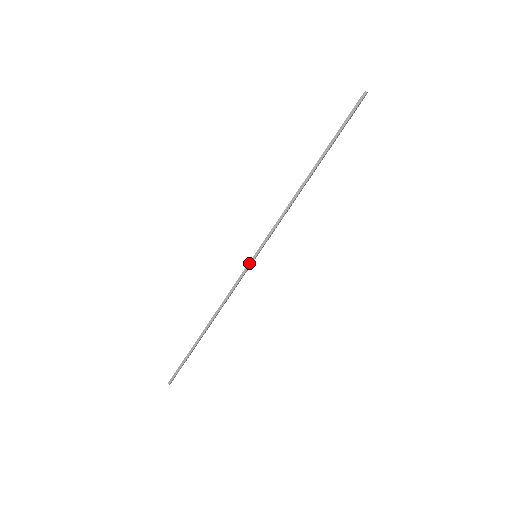
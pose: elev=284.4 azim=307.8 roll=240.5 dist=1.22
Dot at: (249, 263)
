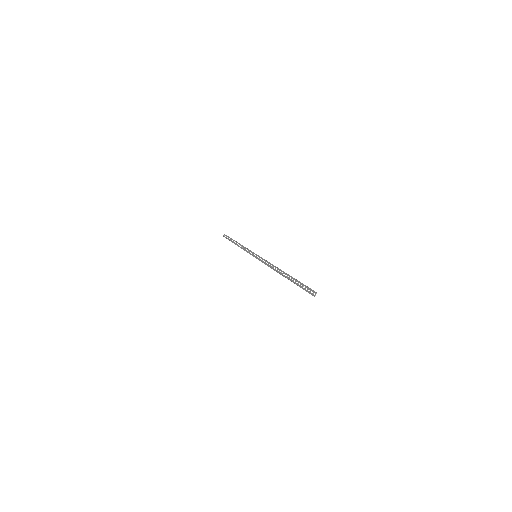
Dot at: occluded
